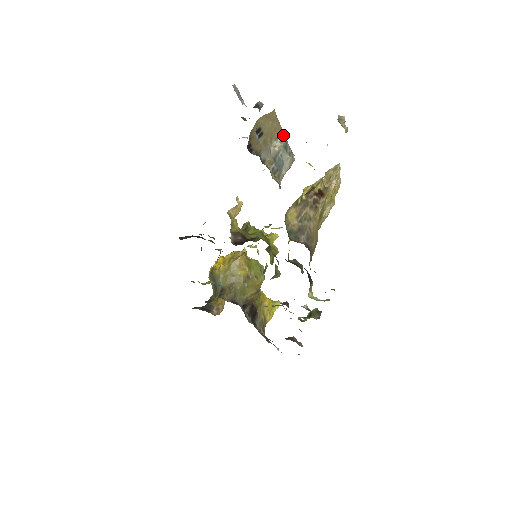
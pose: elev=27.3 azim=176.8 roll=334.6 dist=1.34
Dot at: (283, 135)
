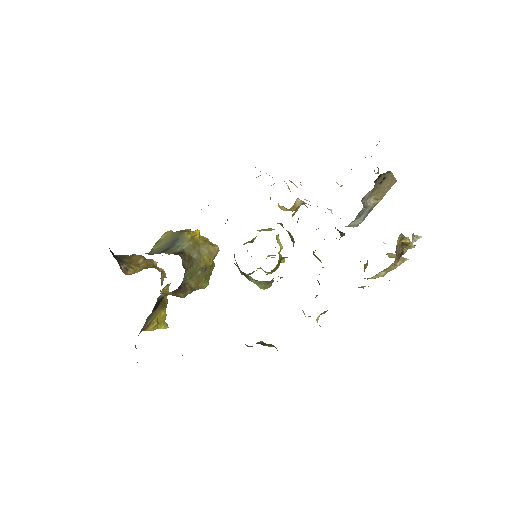
Dot at: (377, 202)
